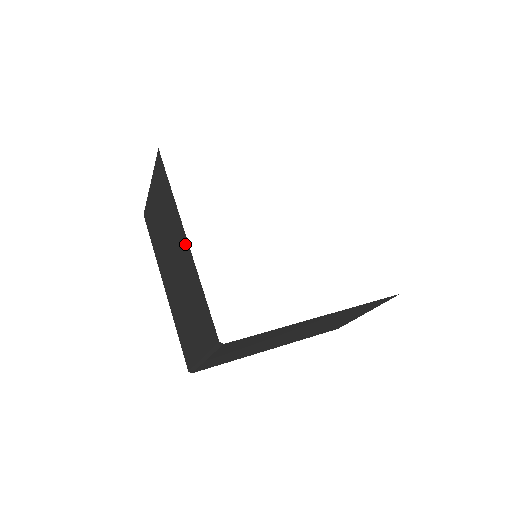
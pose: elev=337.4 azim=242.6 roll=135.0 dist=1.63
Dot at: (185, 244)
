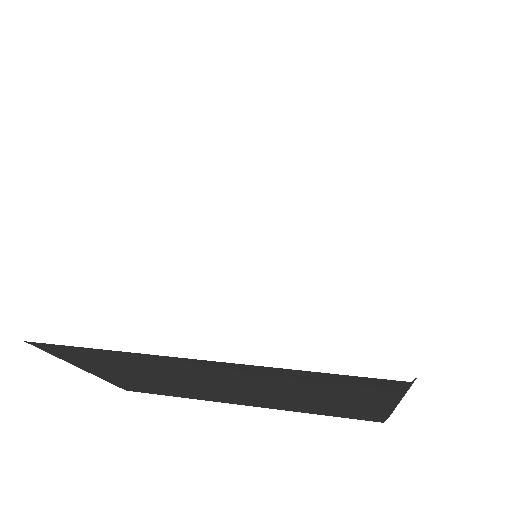
Dot at: occluded
